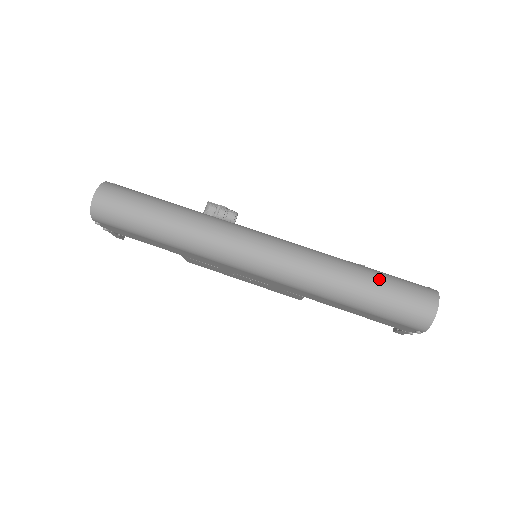
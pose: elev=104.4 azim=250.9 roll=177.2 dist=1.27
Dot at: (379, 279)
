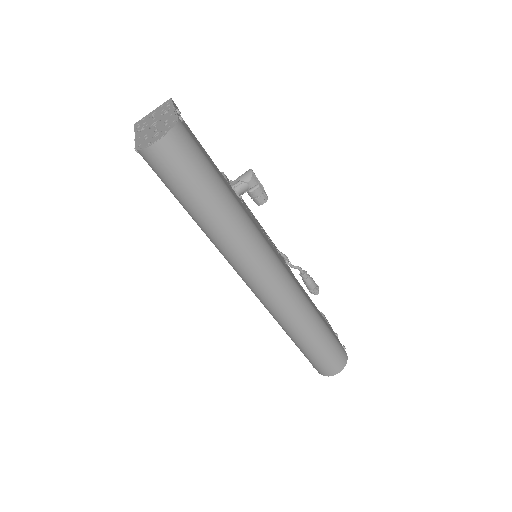
Dot at: (324, 341)
